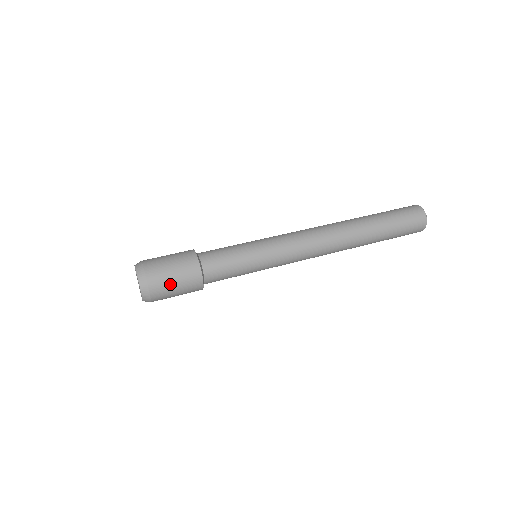
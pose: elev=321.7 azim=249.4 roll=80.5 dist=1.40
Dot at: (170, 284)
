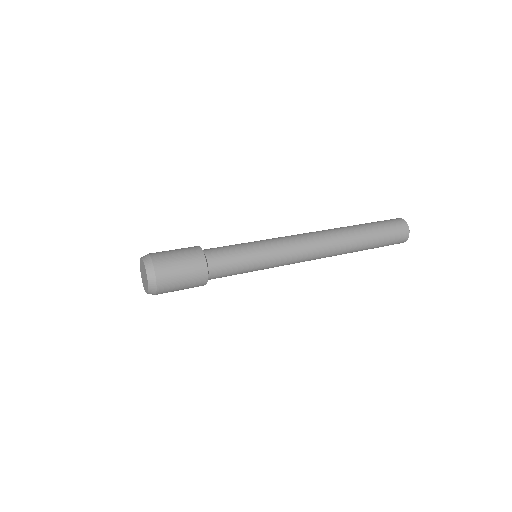
Dot at: (173, 258)
